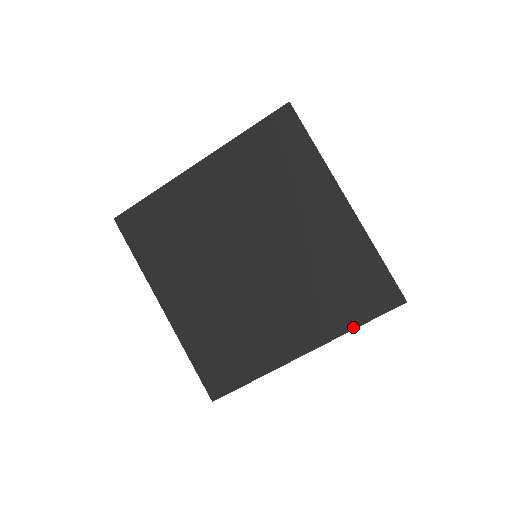
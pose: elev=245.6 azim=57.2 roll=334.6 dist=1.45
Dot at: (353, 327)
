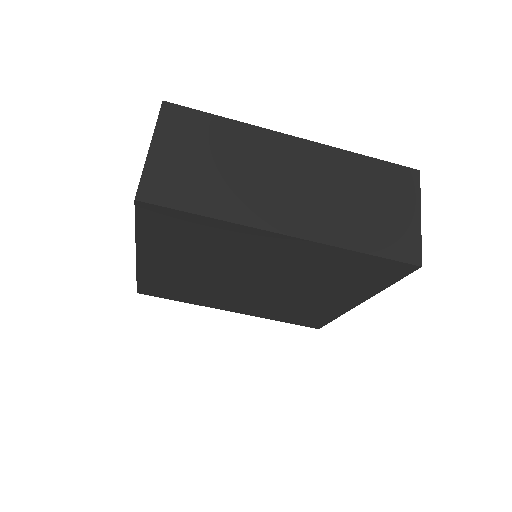
Dot at: (276, 320)
